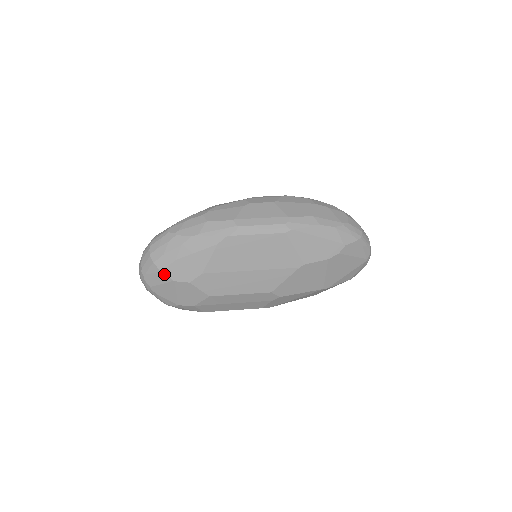
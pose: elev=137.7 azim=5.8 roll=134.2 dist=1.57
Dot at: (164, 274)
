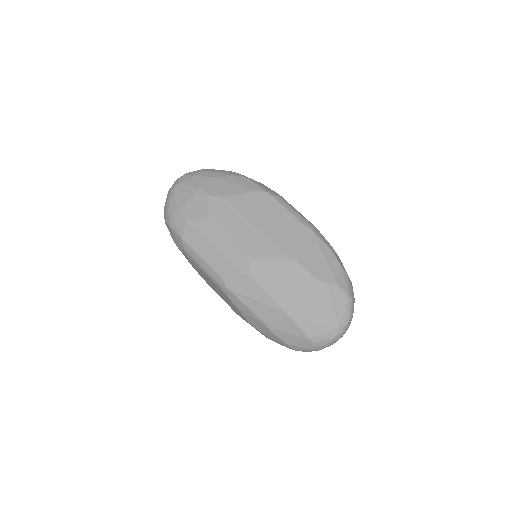
Dot at: (200, 179)
